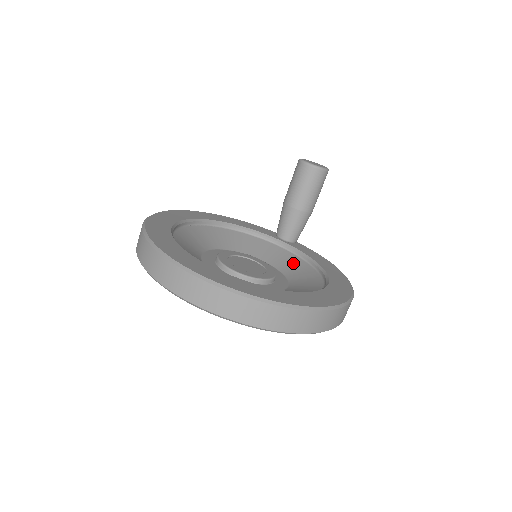
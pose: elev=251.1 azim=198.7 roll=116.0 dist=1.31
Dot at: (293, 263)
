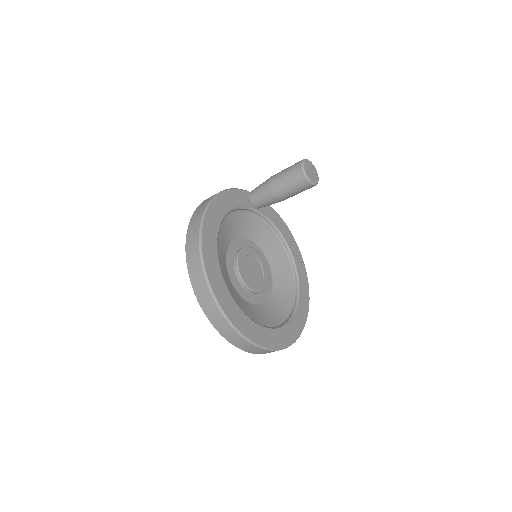
Dot at: (264, 232)
